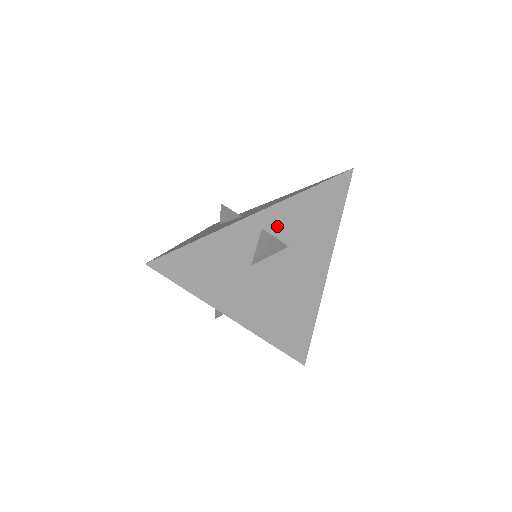
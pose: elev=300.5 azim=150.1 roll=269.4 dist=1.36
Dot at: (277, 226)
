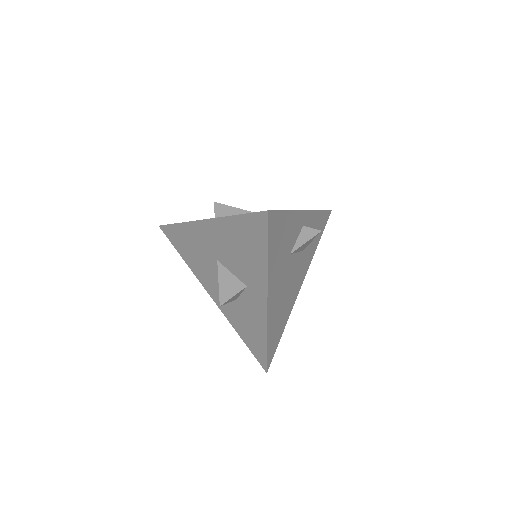
Dot at: occluded
